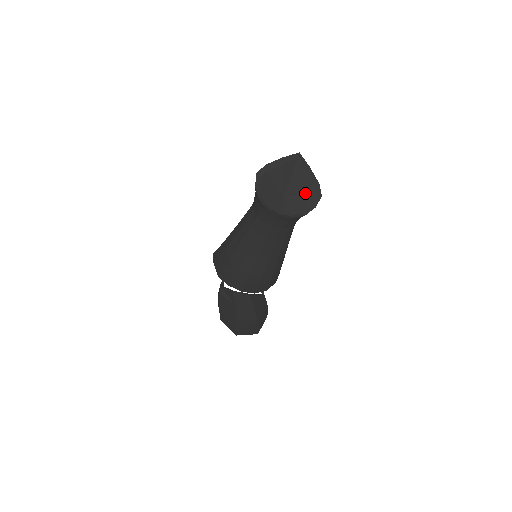
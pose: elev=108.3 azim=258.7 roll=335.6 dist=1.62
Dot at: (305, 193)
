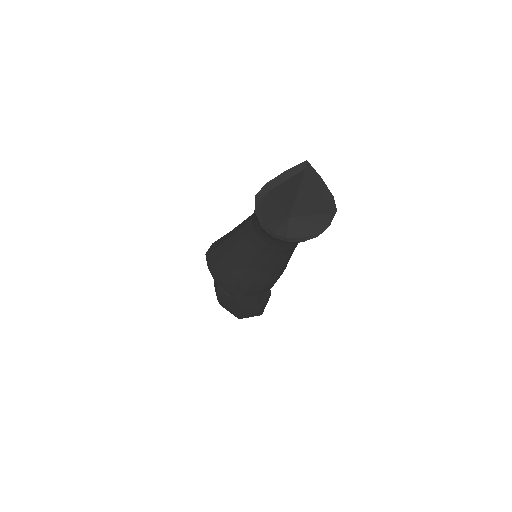
Dot at: (316, 209)
